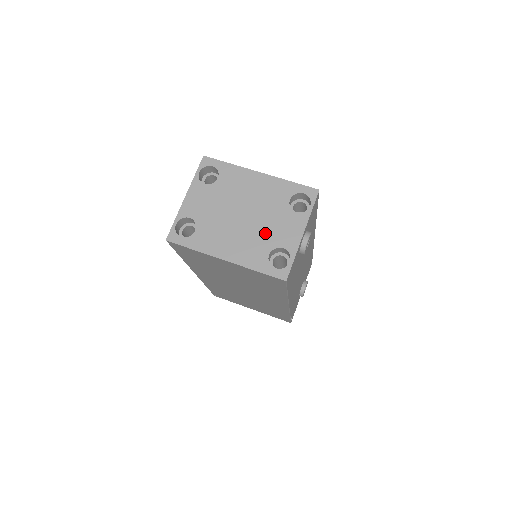
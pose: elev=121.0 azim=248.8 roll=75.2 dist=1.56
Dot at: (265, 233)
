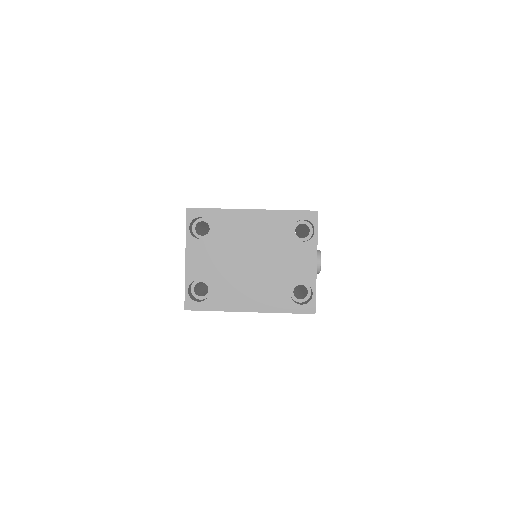
Dot at: (279, 273)
